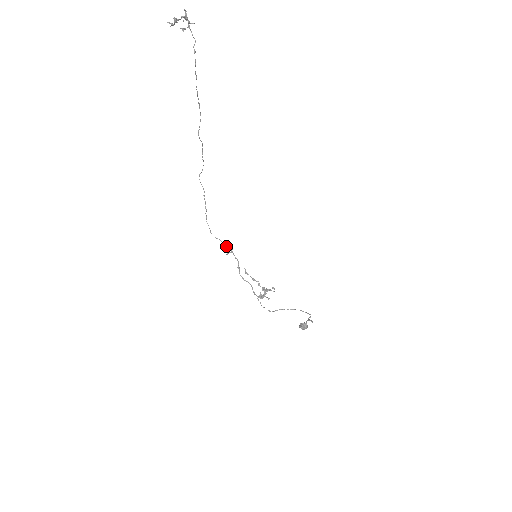
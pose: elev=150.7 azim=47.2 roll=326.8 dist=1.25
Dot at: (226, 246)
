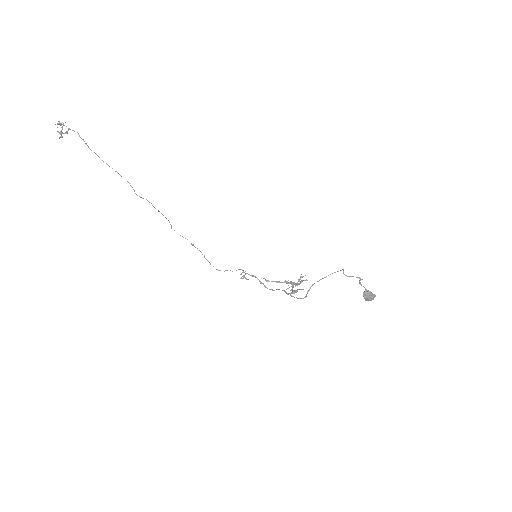
Dot at: occluded
